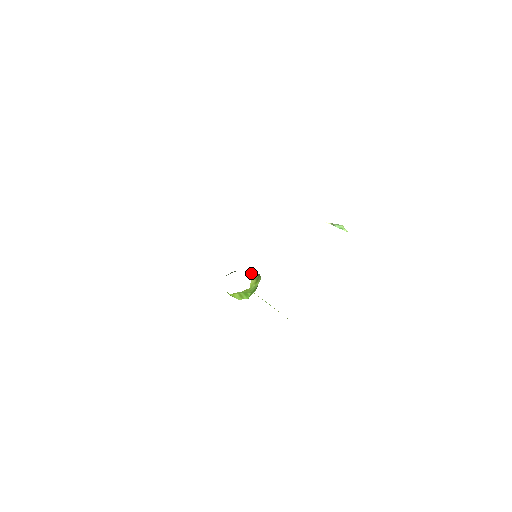
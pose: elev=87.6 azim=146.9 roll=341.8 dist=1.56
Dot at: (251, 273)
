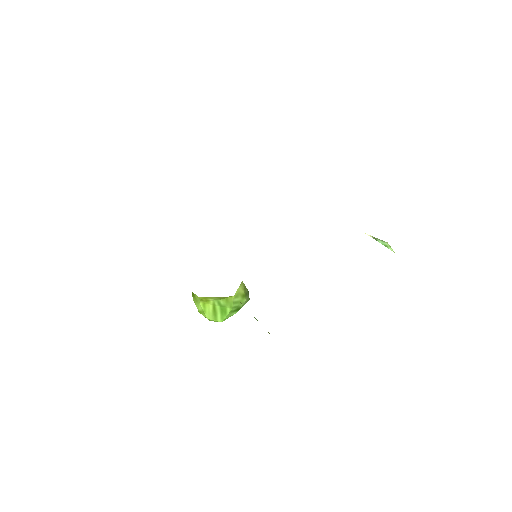
Dot at: occluded
